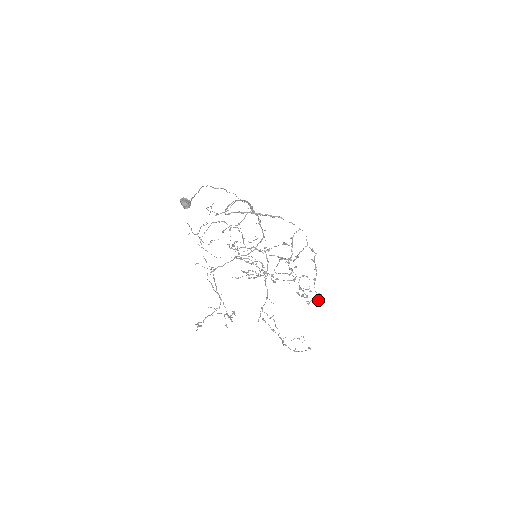
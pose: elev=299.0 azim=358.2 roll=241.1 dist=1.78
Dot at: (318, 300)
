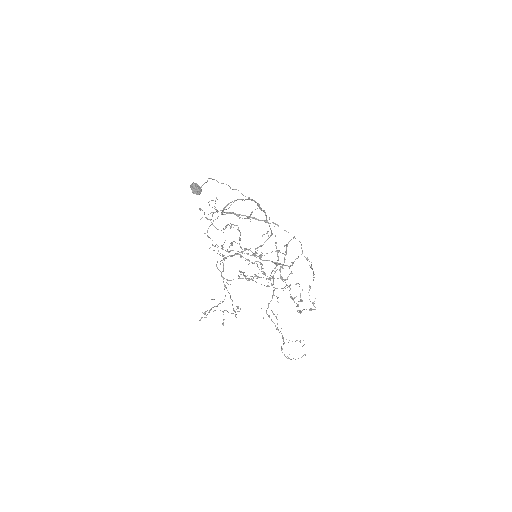
Dot at: (311, 309)
